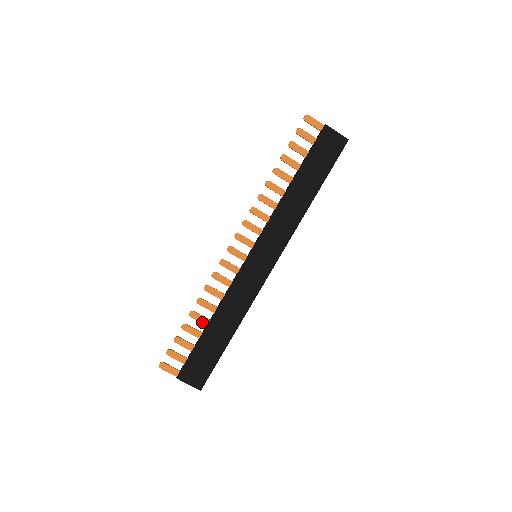
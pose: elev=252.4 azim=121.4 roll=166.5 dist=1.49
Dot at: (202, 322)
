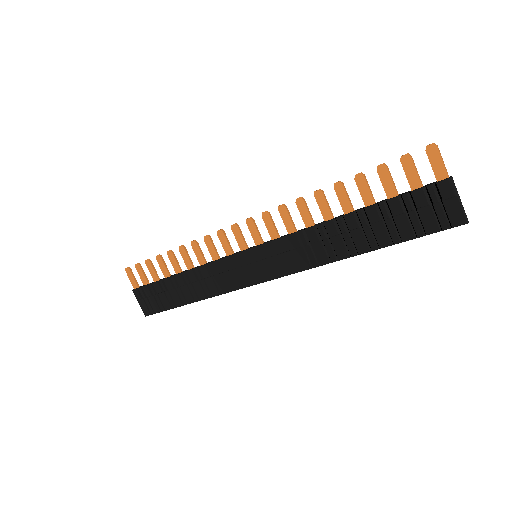
Dot at: (174, 268)
